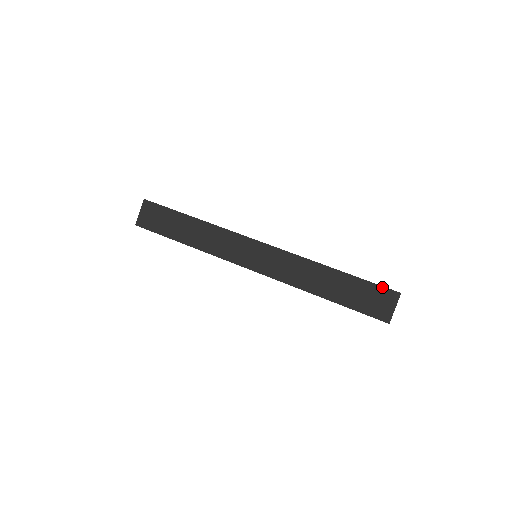
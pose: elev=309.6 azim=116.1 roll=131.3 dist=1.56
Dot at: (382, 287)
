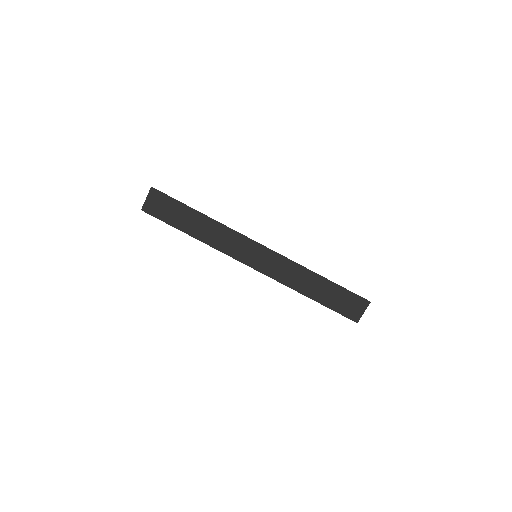
Dot at: (357, 295)
